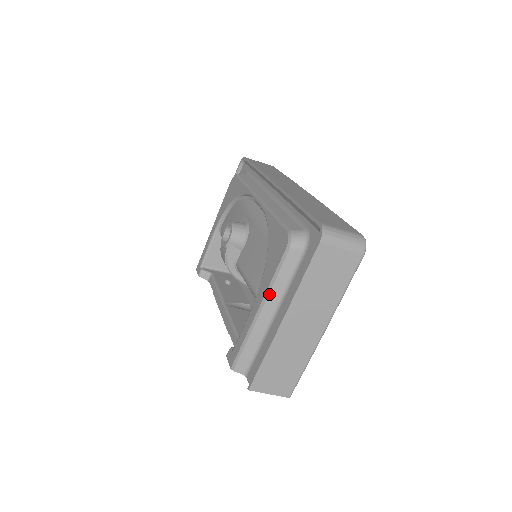
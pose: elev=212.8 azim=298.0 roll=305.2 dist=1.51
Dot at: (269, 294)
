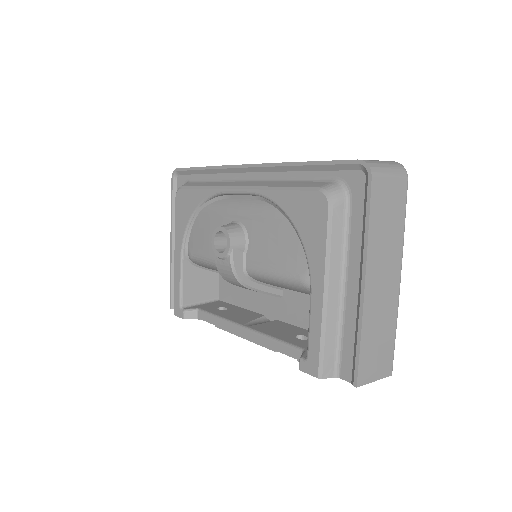
Dot at: (330, 267)
